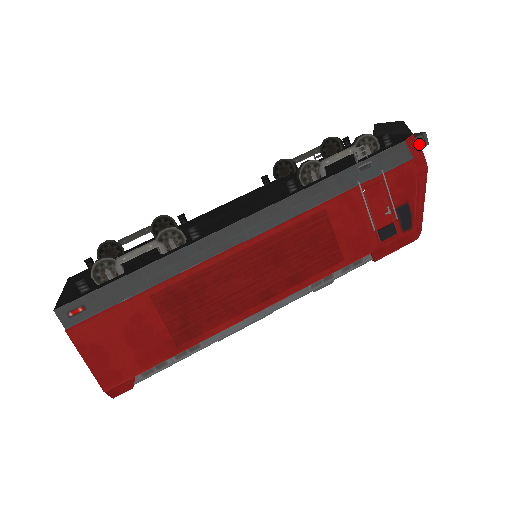
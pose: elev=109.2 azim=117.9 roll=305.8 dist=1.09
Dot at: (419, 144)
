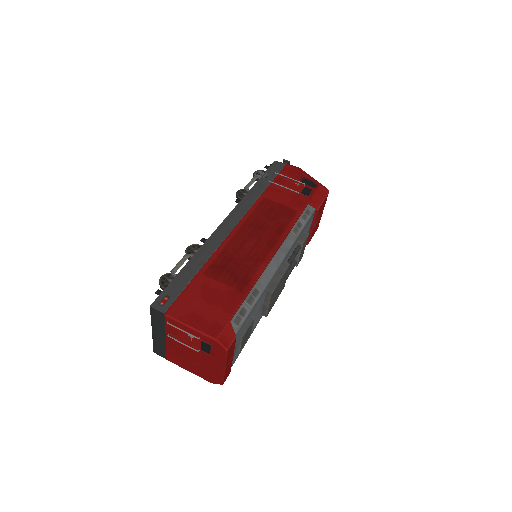
Dot at: occluded
